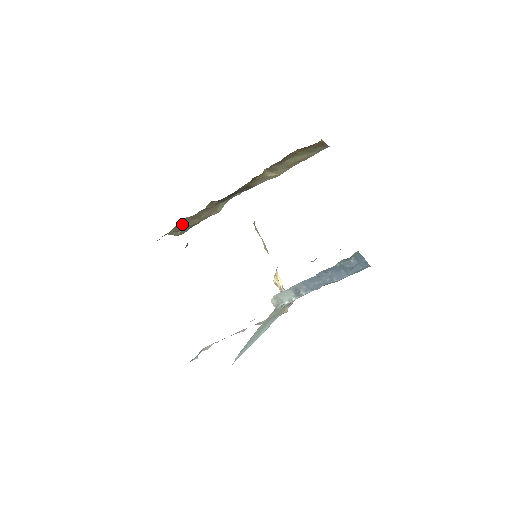
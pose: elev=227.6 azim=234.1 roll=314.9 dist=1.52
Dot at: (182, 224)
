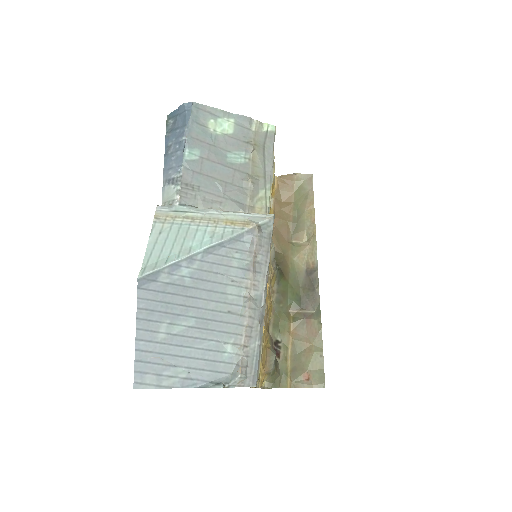
Dot at: (298, 364)
